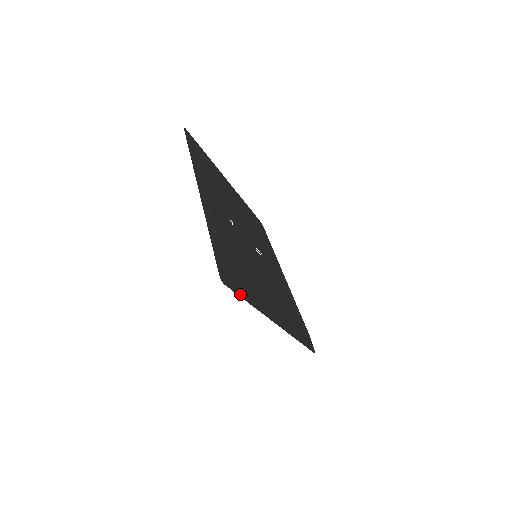
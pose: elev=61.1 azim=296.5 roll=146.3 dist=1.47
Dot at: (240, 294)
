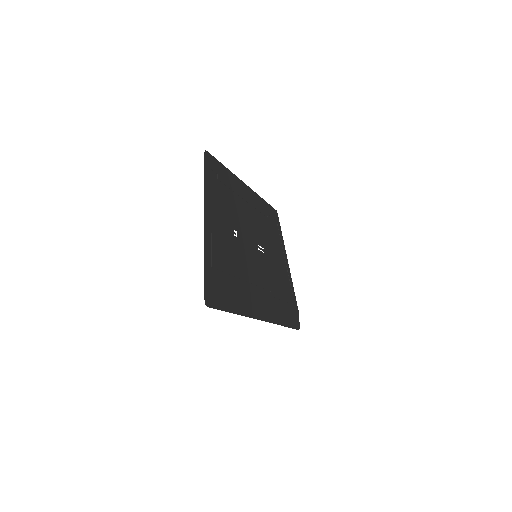
Dot at: (223, 308)
